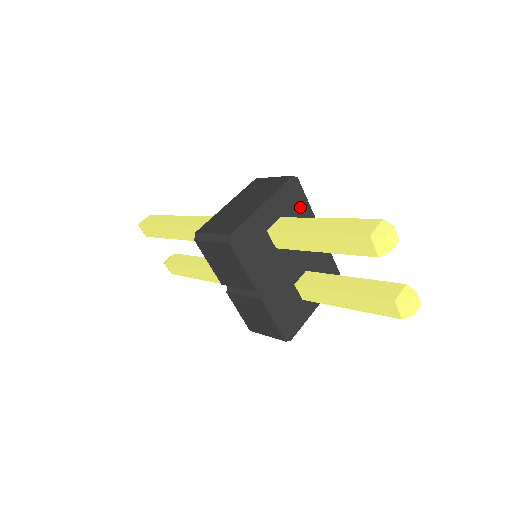
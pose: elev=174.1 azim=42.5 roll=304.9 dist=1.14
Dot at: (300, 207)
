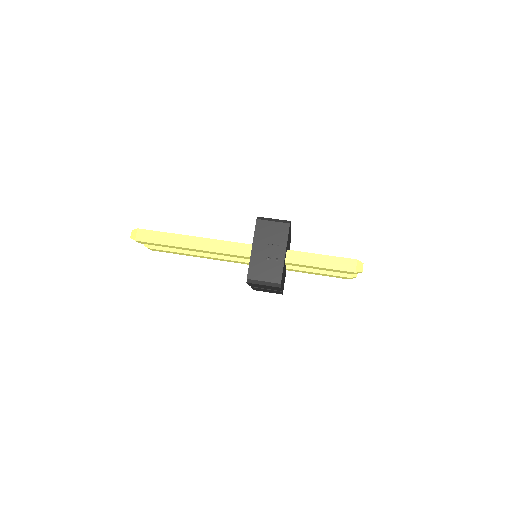
Dot at: (289, 233)
